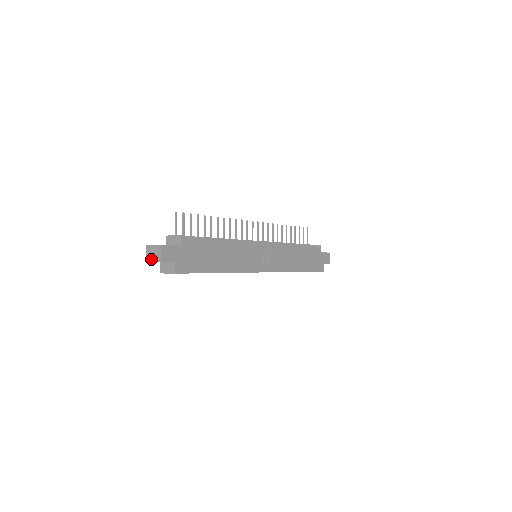
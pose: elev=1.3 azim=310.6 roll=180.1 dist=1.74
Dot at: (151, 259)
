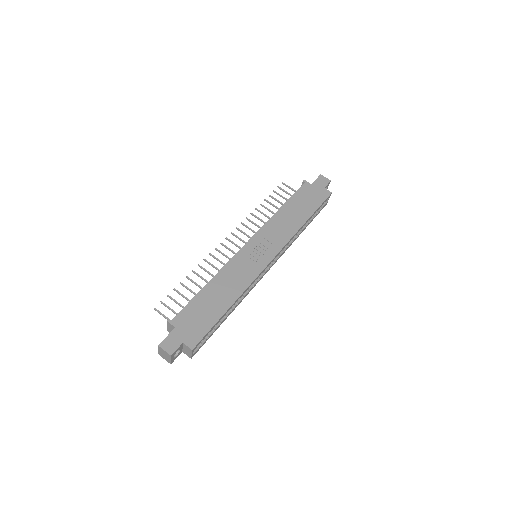
Dot at: (169, 360)
